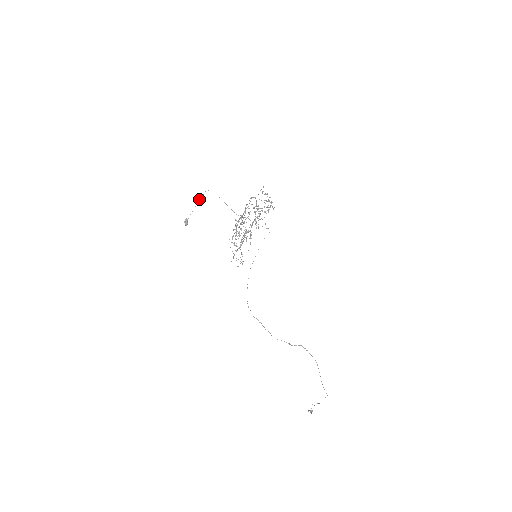
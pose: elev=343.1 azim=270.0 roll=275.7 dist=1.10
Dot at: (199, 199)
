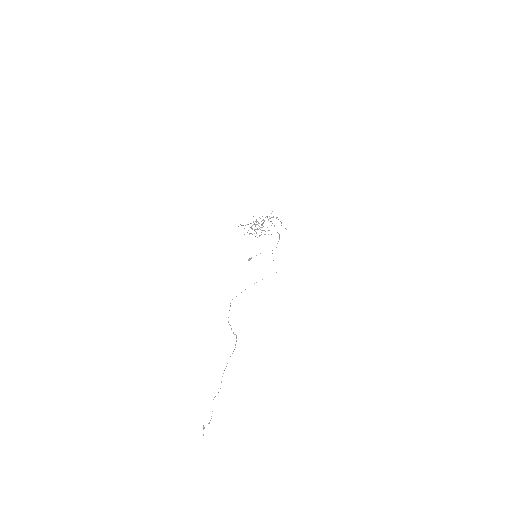
Dot at: occluded
